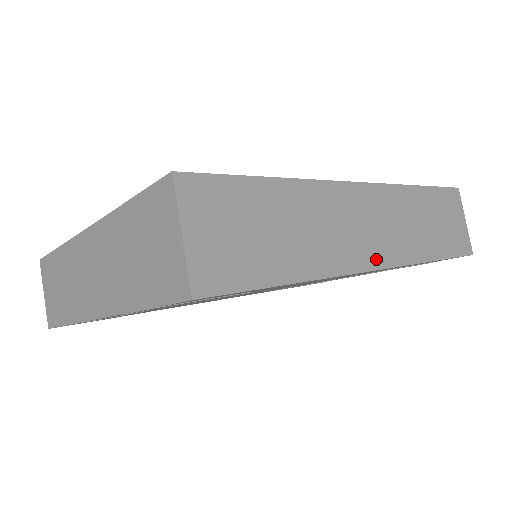
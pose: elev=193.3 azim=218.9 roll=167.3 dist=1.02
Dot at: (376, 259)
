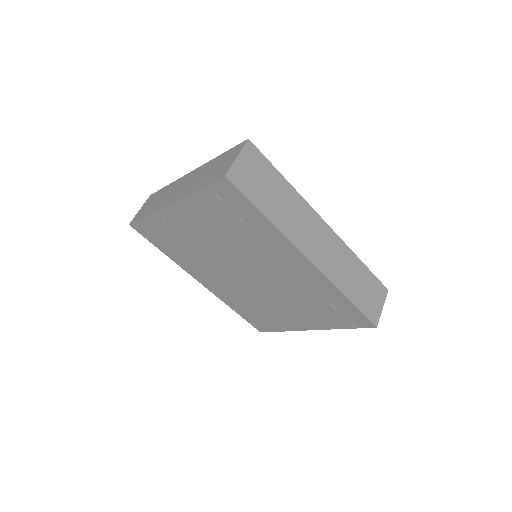
Dot at: (313, 257)
